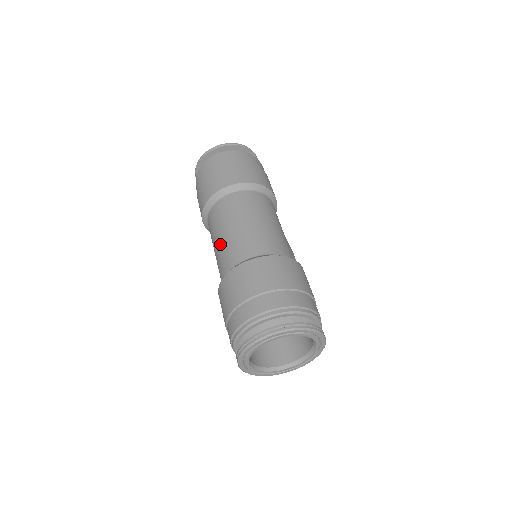
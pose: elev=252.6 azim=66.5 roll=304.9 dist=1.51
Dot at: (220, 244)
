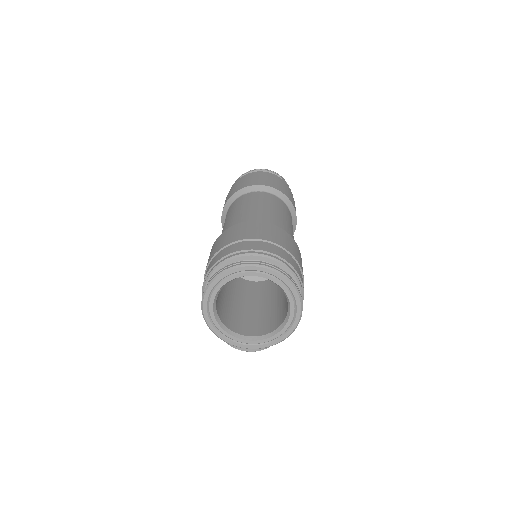
Dot at: (236, 214)
